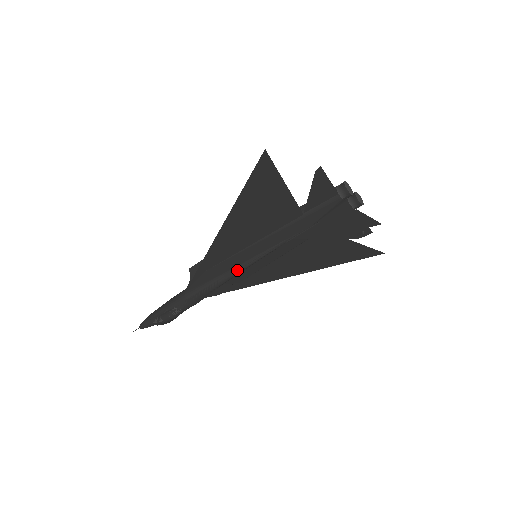
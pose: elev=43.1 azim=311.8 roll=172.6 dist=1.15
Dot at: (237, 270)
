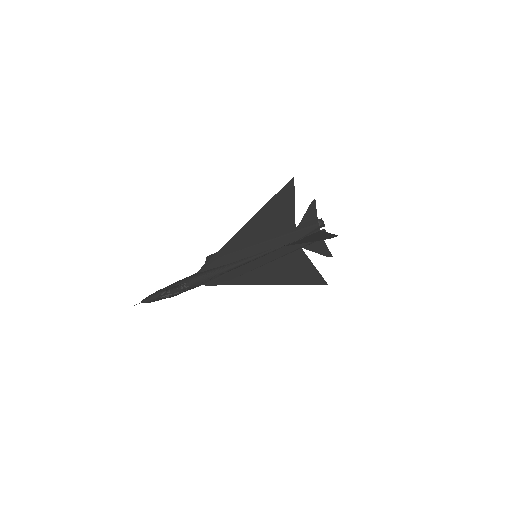
Dot at: (242, 262)
